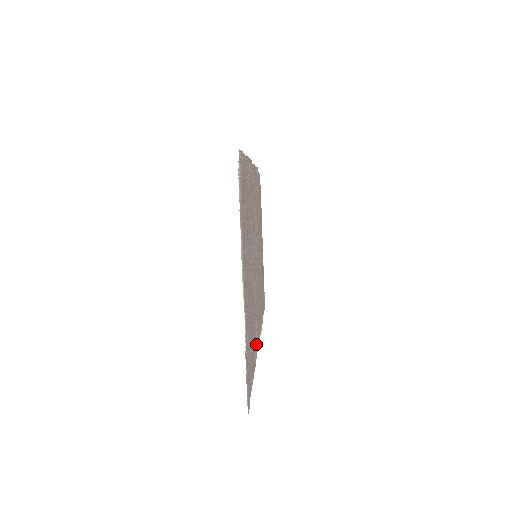
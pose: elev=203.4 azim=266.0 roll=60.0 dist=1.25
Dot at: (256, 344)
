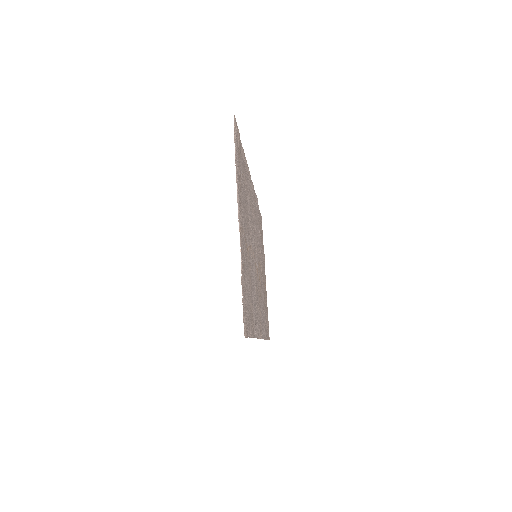
Dot at: (256, 327)
